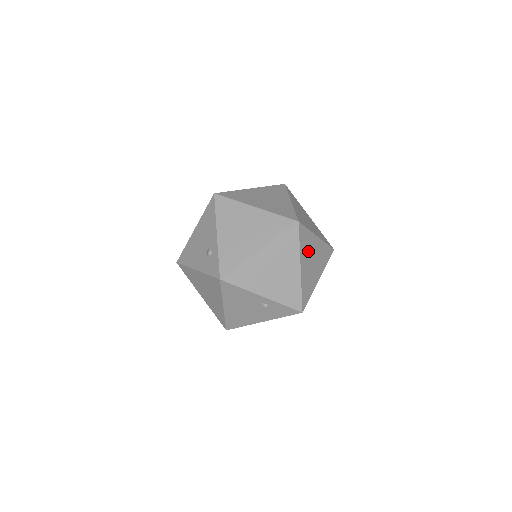
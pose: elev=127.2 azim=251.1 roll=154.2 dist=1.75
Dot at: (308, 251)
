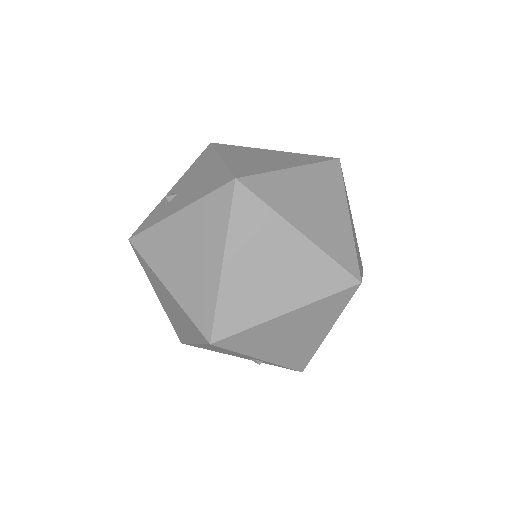
Dot at: occluded
